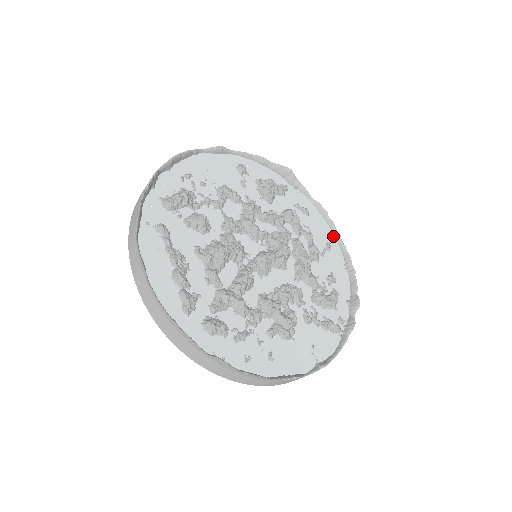
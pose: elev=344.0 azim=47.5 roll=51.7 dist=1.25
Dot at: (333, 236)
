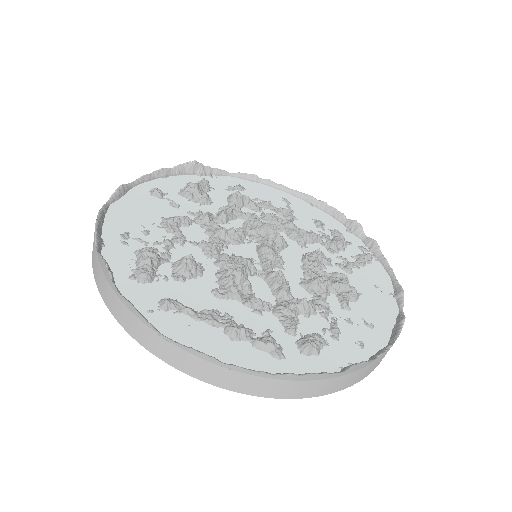
Dot at: (278, 191)
